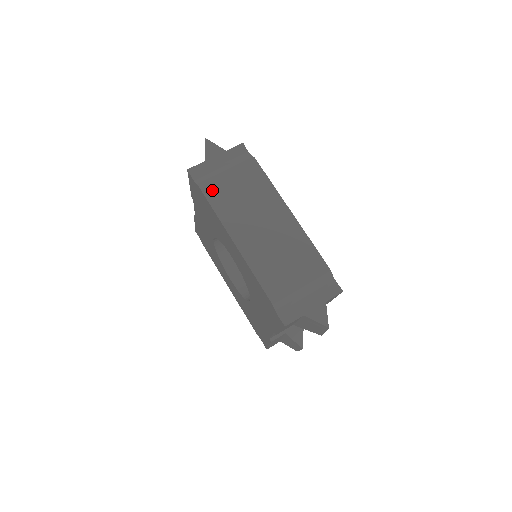
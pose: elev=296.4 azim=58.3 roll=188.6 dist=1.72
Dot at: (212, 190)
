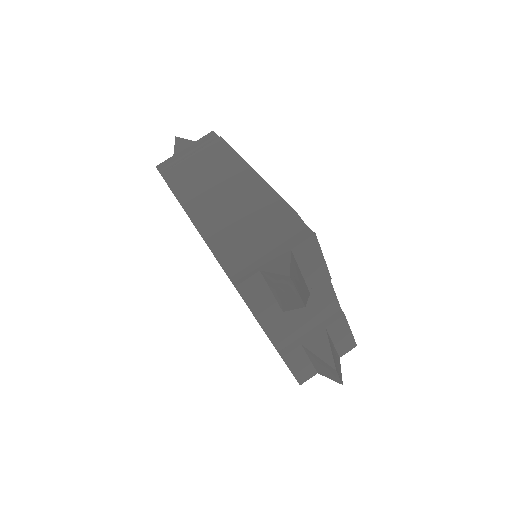
Dot at: (173, 174)
